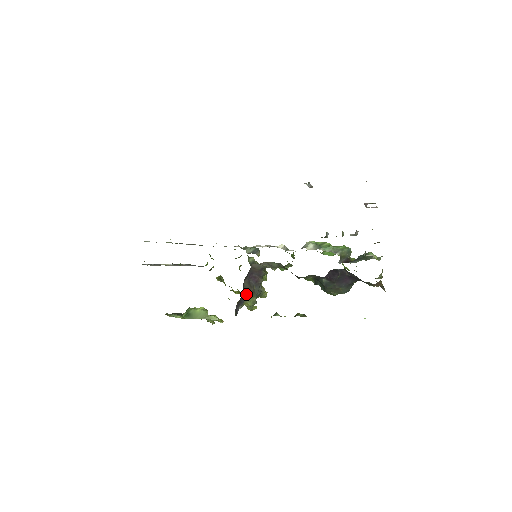
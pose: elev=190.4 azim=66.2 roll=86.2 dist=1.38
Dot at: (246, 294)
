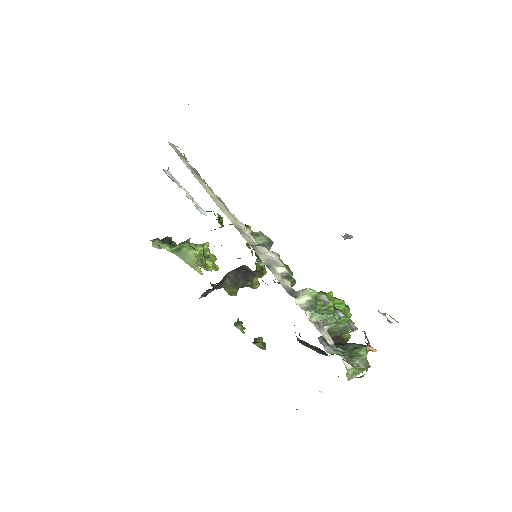
Dot at: (226, 283)
